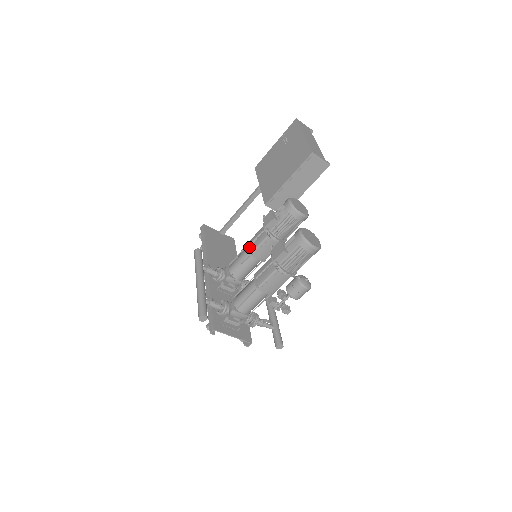
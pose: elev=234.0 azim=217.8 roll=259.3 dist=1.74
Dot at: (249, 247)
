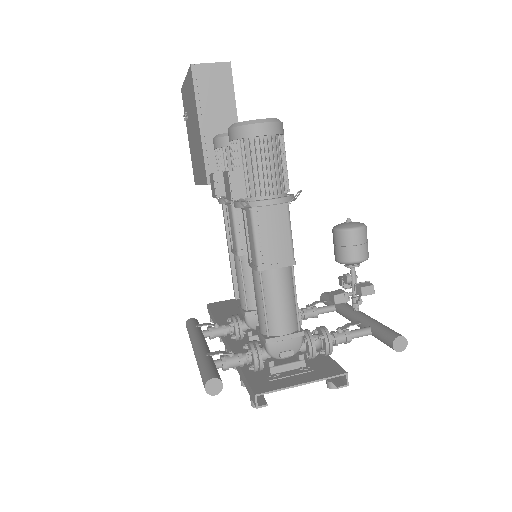
Dot at: (232, 250)
